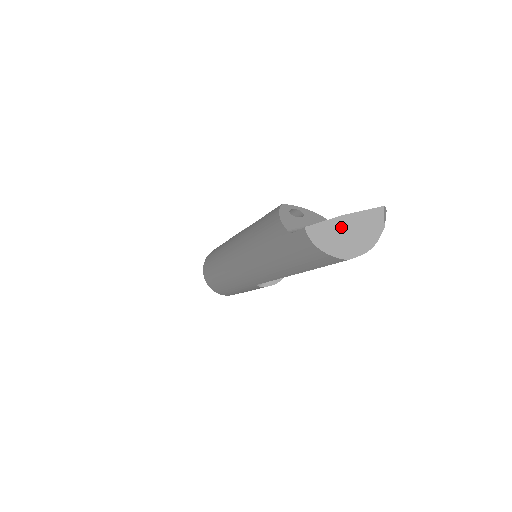
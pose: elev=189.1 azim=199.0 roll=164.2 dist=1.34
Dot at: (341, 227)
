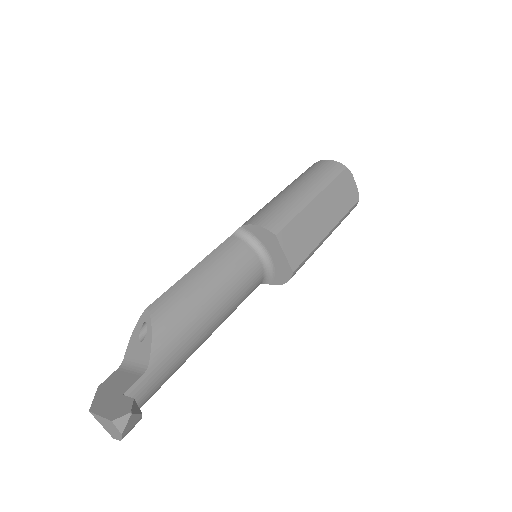
Dot at: occluded
